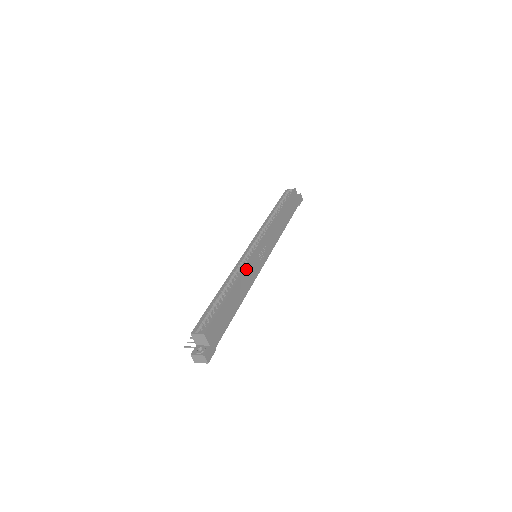
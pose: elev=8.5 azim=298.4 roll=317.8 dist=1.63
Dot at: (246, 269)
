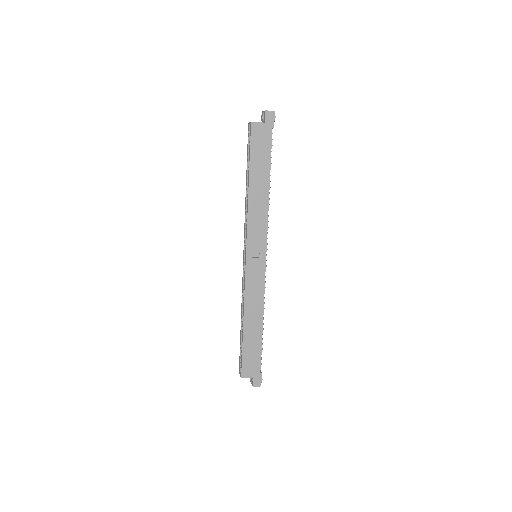
Dot at: (246, 295)
